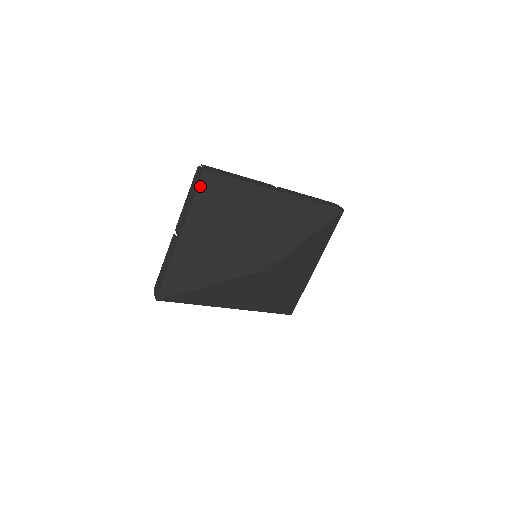
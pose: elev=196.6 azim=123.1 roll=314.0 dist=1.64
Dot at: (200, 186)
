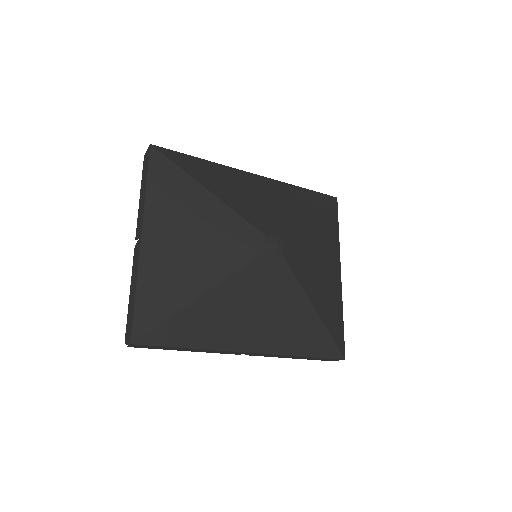
Dot at: (151, 164)
